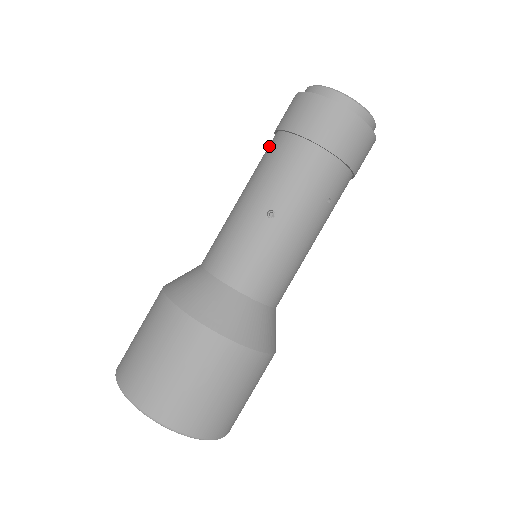
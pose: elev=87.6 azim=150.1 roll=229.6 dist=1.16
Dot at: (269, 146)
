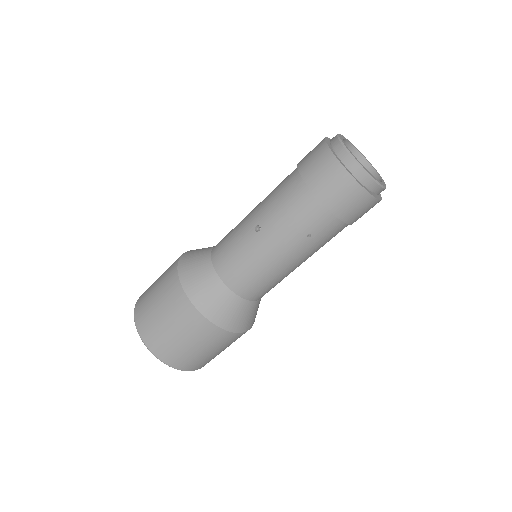
Dot at: occluded
